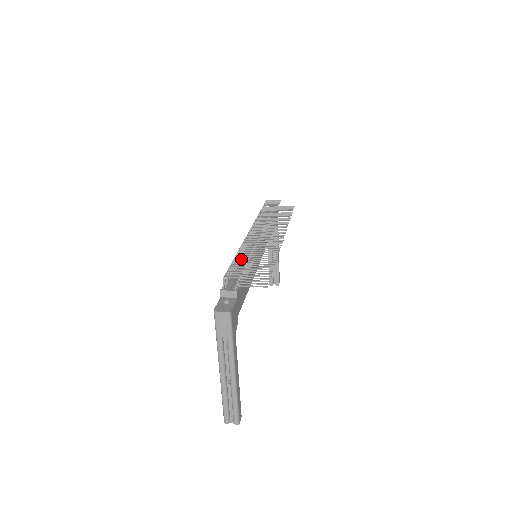
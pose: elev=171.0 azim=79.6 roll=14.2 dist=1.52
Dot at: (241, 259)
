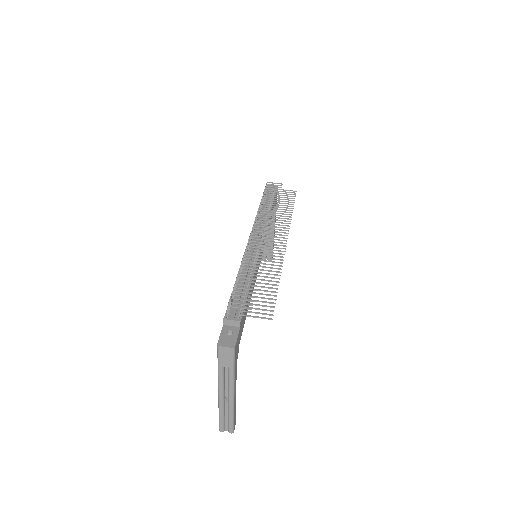
Dot at: occluded
